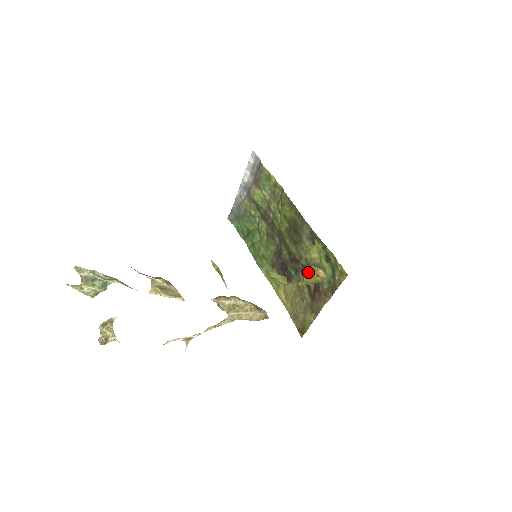
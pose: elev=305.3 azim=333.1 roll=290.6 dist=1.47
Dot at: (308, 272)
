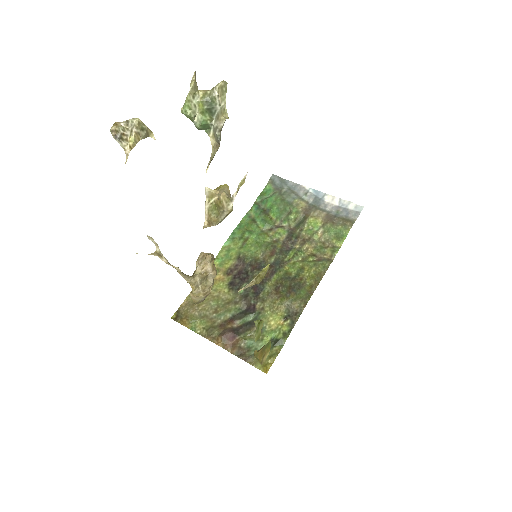
Dot at: (266, 347)
